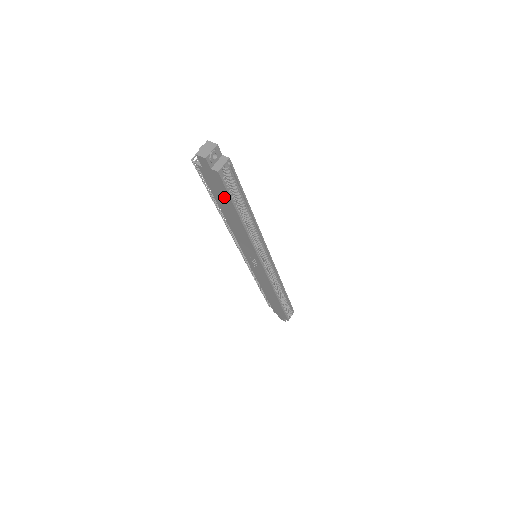
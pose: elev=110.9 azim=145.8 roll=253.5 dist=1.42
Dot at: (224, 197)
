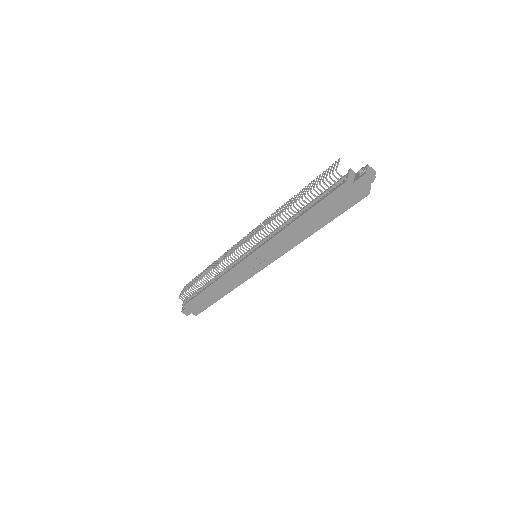
Dot at: (333, 210)
